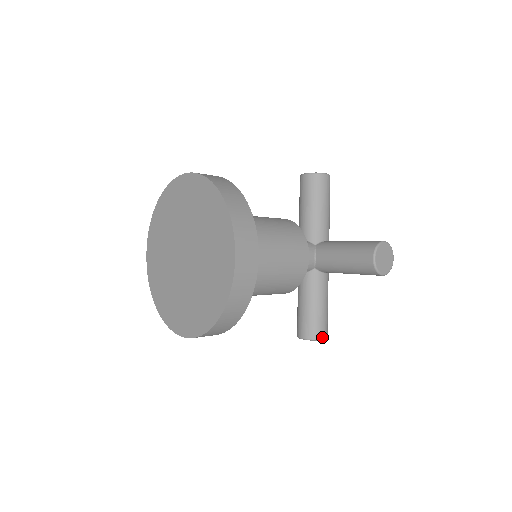
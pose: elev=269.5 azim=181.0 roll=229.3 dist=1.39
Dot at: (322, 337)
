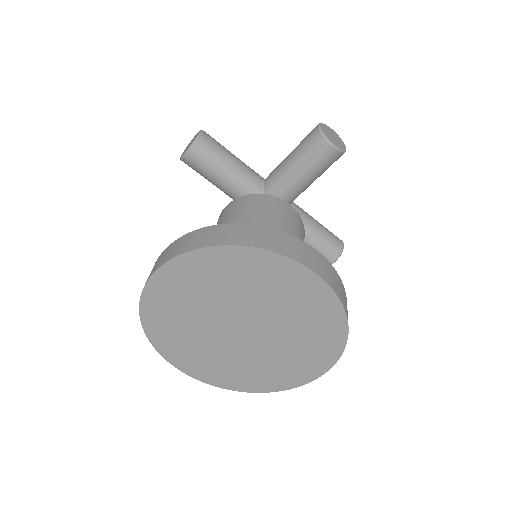
Dot at: (342, 245)
